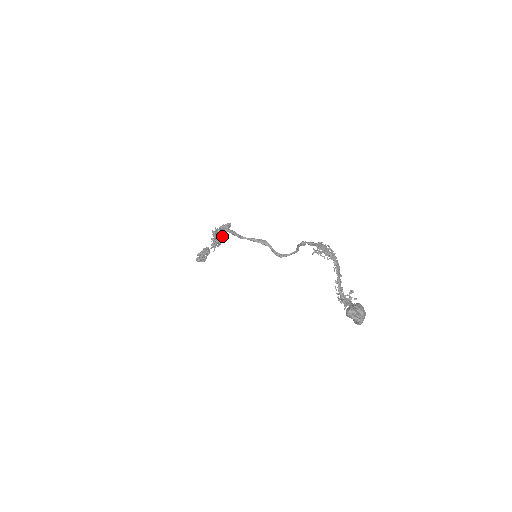
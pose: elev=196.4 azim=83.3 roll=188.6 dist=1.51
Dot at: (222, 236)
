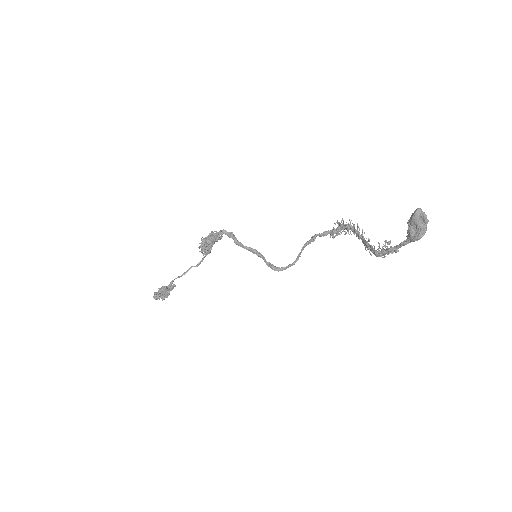
Dot at: (214, 241)
